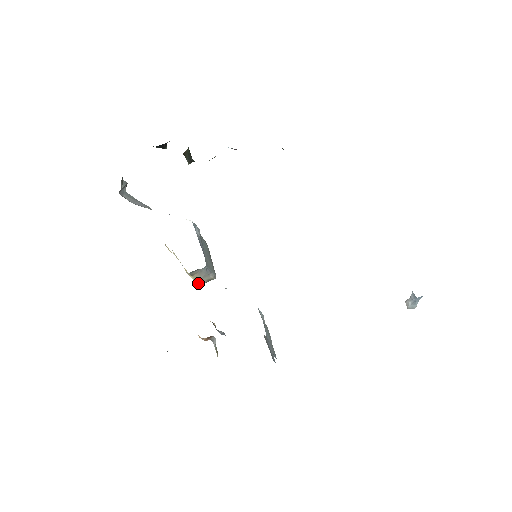
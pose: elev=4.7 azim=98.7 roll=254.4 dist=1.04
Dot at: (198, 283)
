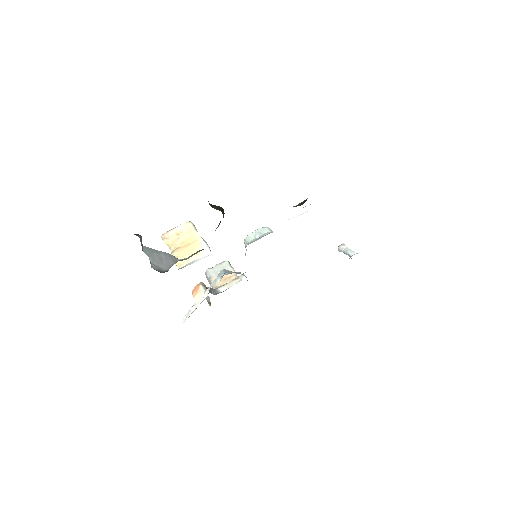
Dot at: occluded
